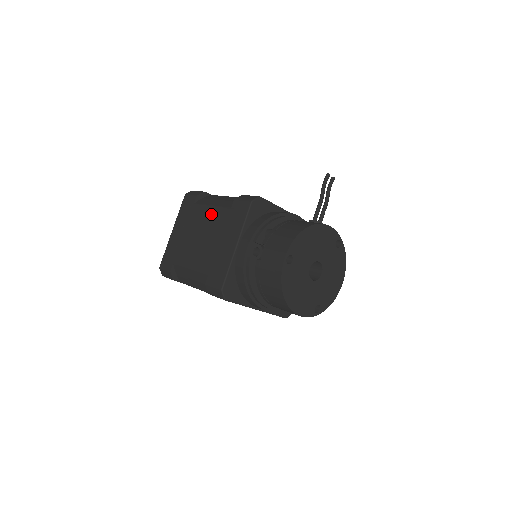
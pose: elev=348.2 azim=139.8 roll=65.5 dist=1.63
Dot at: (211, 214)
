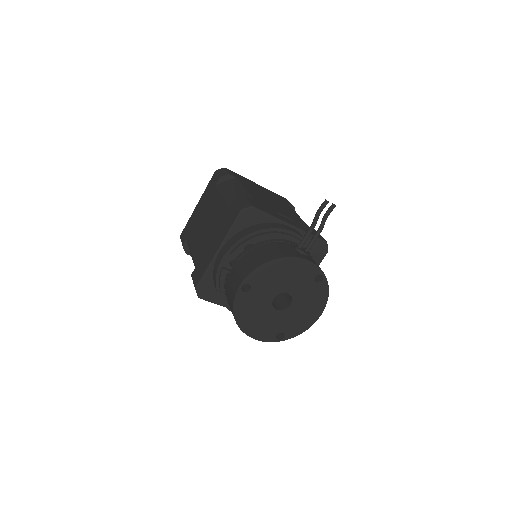
Dot at: (218, 205)
